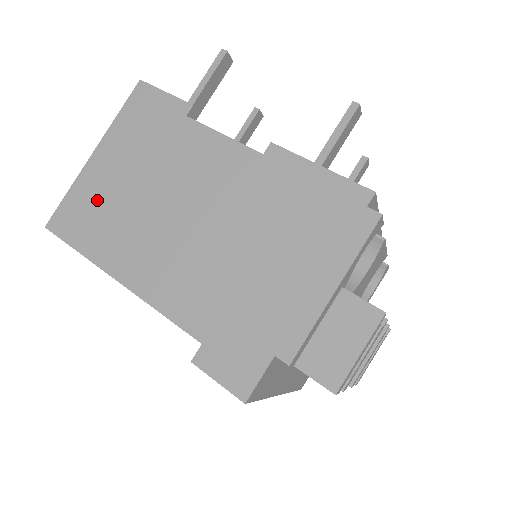
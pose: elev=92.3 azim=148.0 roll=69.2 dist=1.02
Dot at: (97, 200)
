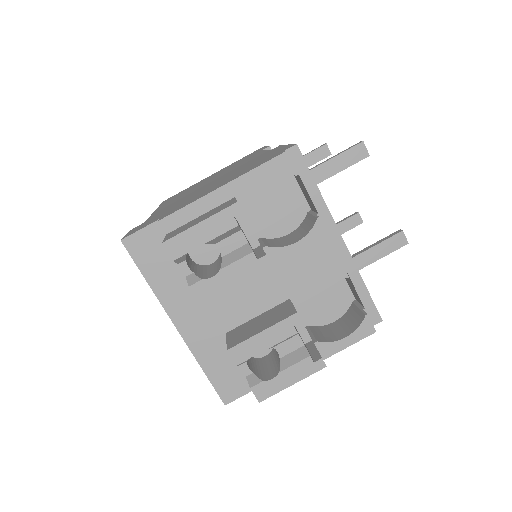
Dot at: (191, 187)
